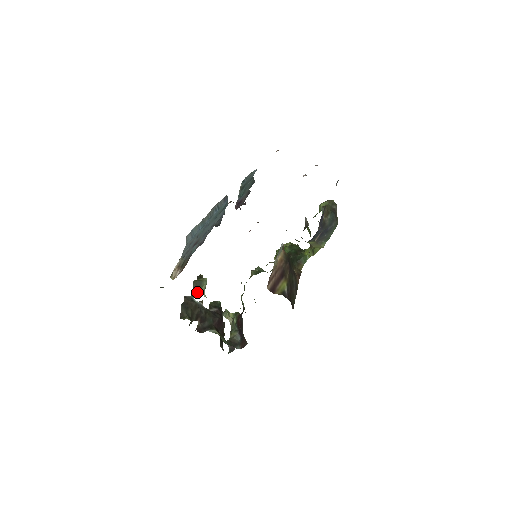
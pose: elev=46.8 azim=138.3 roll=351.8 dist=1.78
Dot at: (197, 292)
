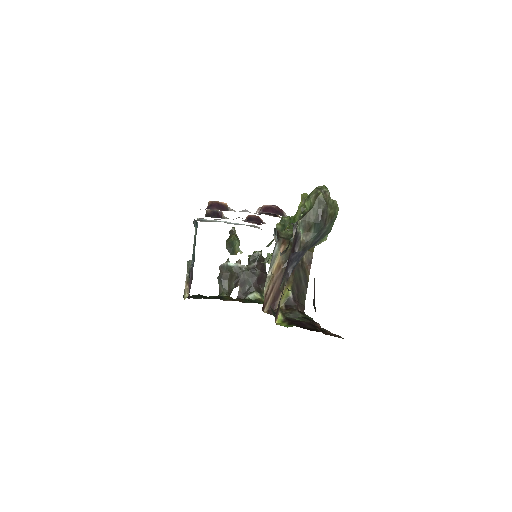
Dot at: (232, 253)
